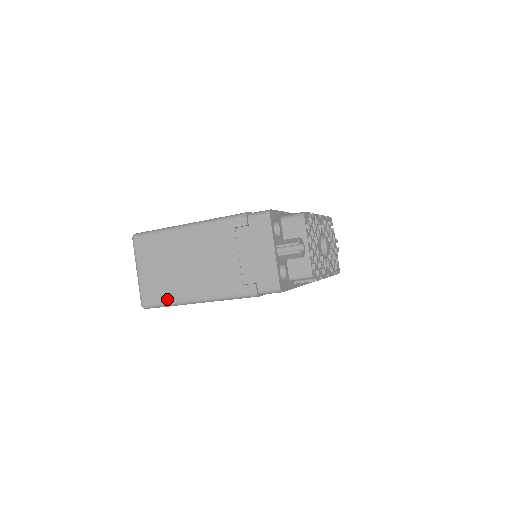
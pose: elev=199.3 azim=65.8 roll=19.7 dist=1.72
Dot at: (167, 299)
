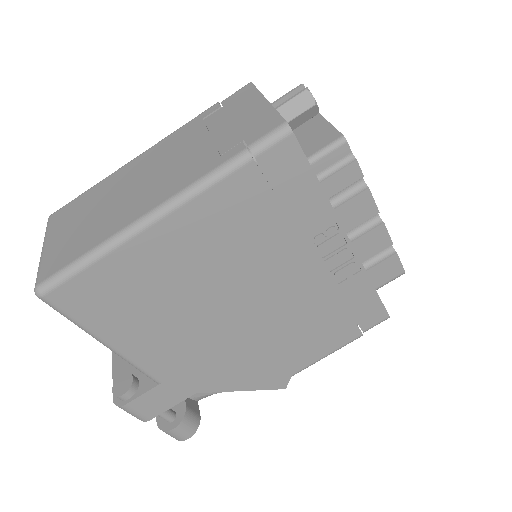
Dot at: (84, 250)
